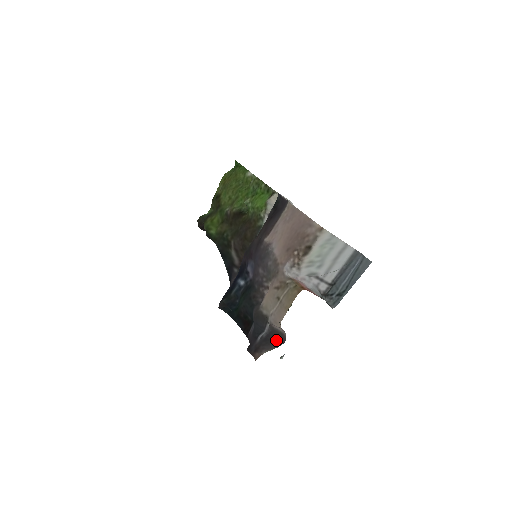
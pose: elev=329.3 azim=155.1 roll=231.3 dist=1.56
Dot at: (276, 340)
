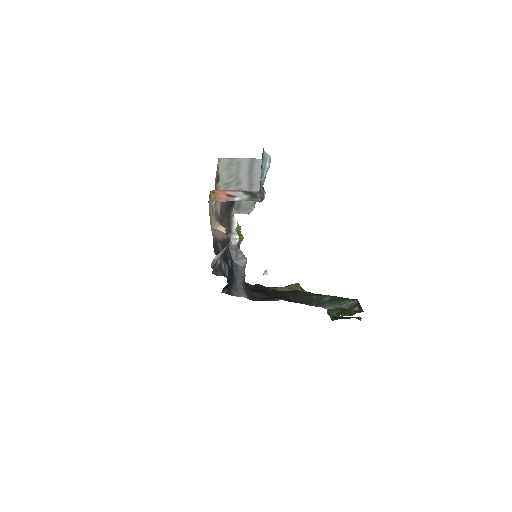
Dot at: occluded
